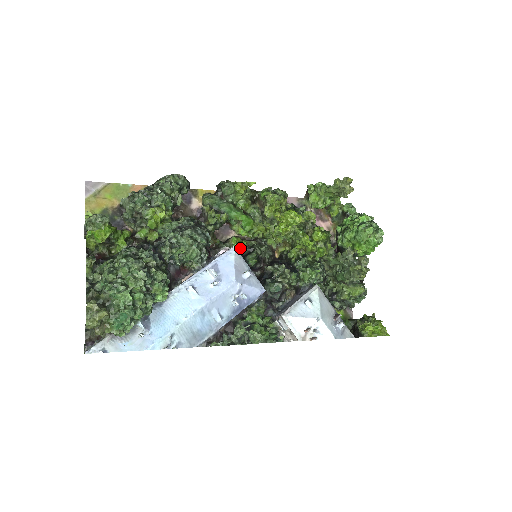
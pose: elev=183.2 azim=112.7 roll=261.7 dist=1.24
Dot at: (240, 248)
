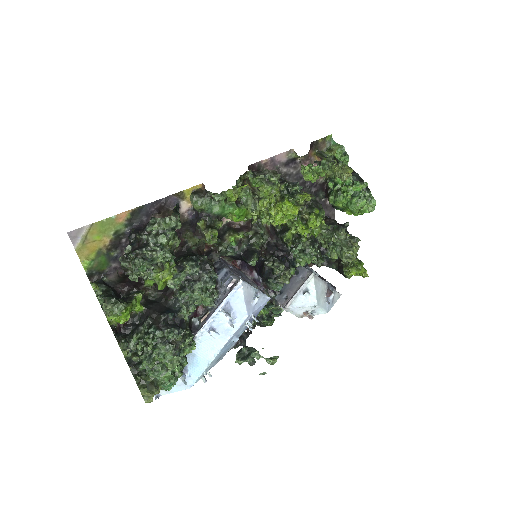
Dot at: (238, 241)
